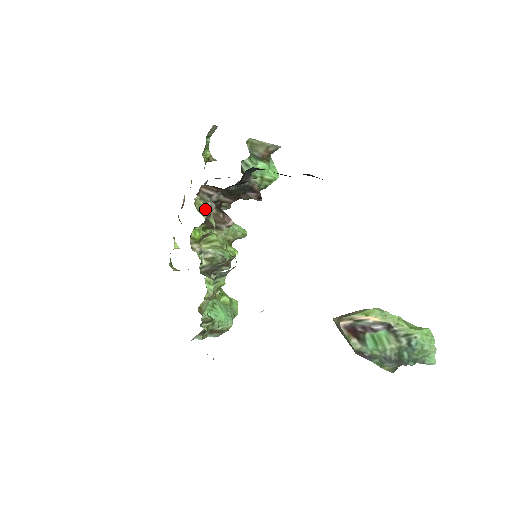
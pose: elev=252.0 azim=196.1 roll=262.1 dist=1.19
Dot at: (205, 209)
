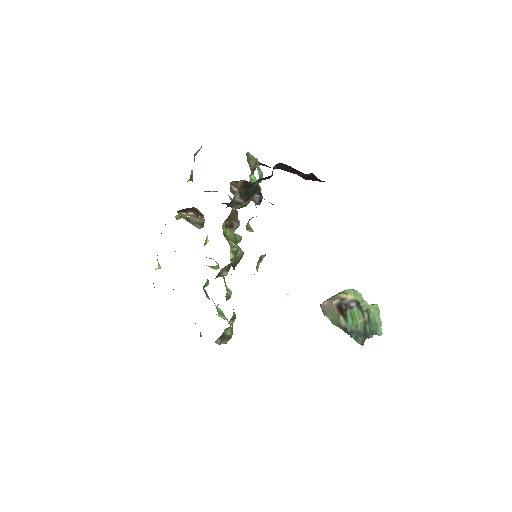
Dot at: occluded
